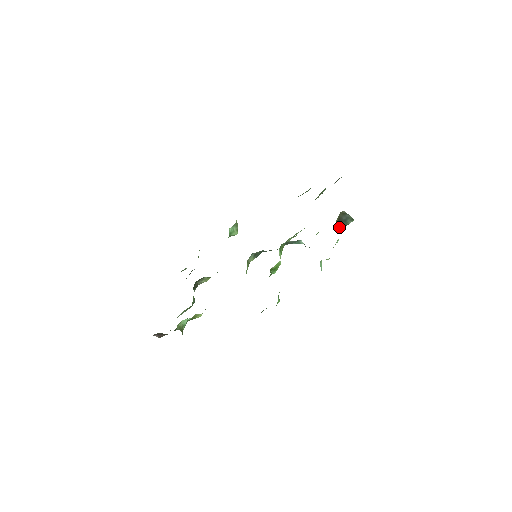
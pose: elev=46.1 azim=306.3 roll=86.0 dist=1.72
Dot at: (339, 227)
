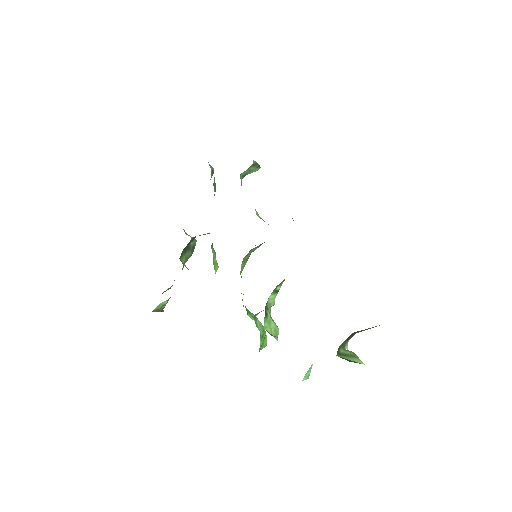
Dot at: (352, 335)
